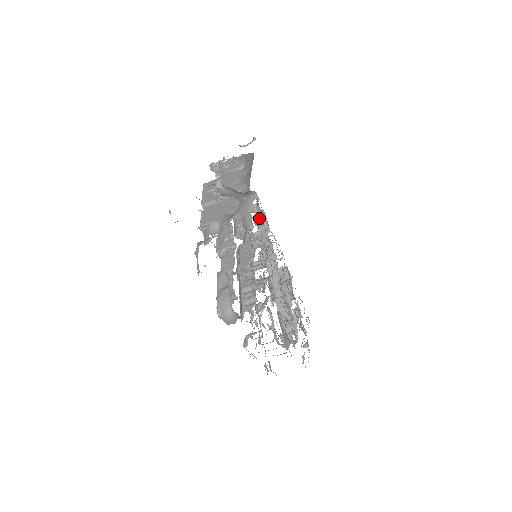
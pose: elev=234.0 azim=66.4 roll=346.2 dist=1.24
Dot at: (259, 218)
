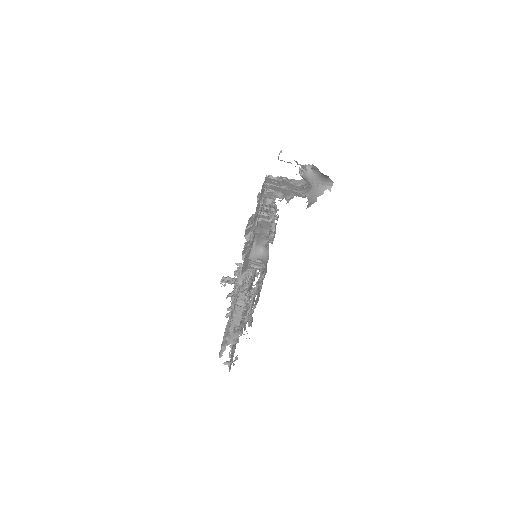
Dot at: occluded
